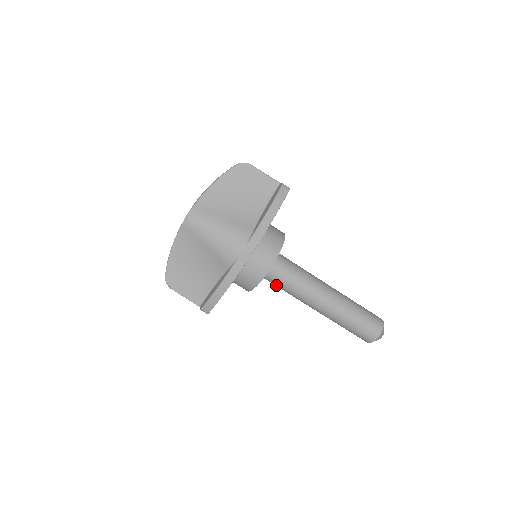
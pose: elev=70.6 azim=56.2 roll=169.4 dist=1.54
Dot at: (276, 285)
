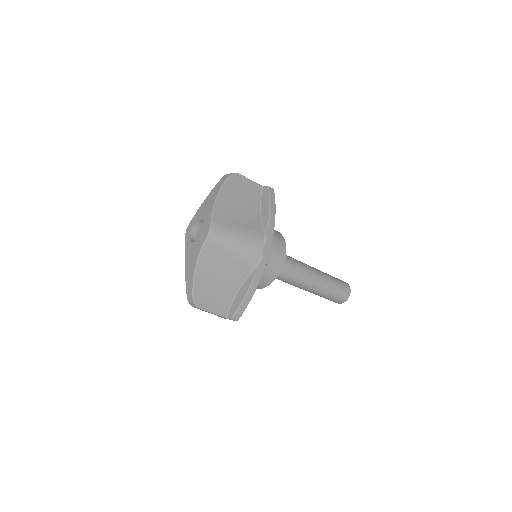
Dot at: (277, 277)
